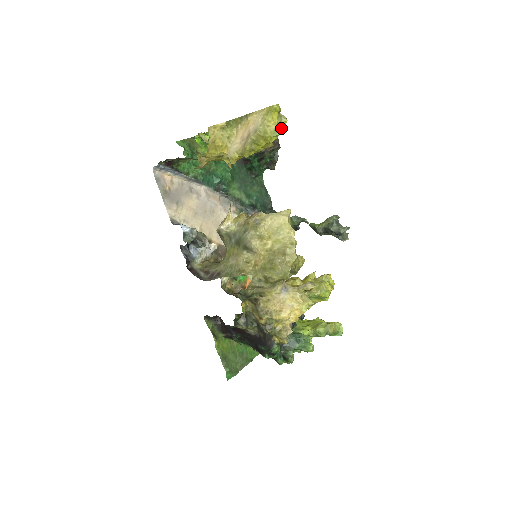
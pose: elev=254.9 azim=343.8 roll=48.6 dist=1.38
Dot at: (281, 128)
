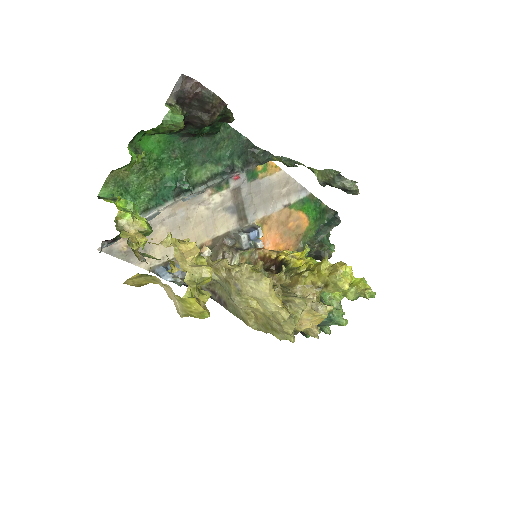
Dot at: occluded
